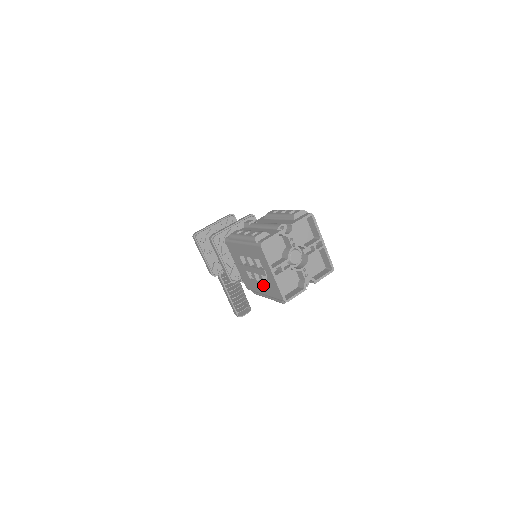
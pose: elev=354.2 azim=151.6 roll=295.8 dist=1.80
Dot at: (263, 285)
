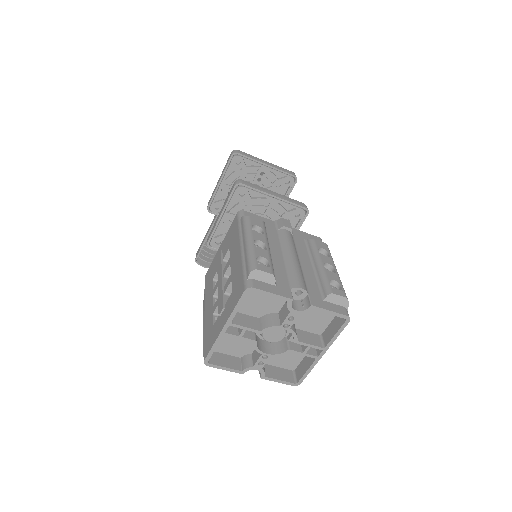
Dot at: (211, 310)
